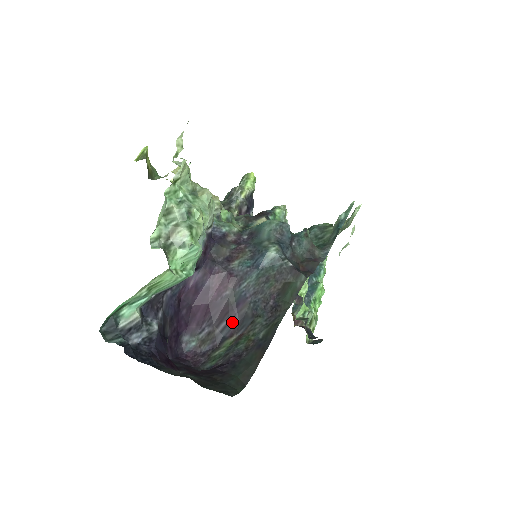
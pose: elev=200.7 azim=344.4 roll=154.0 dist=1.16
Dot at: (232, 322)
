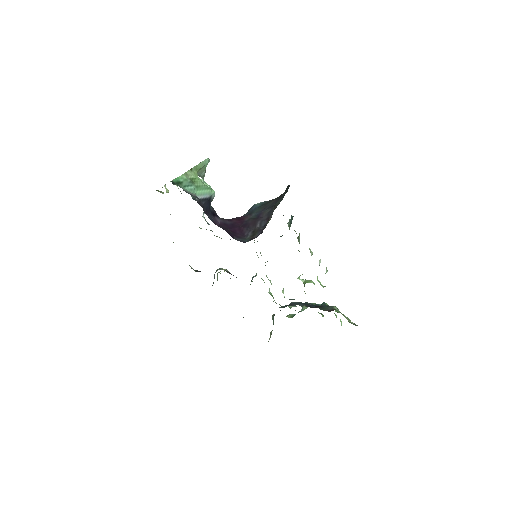
Dot at: (263, 220)
